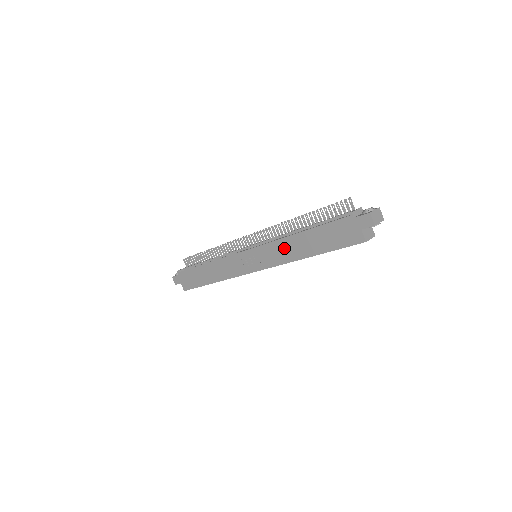
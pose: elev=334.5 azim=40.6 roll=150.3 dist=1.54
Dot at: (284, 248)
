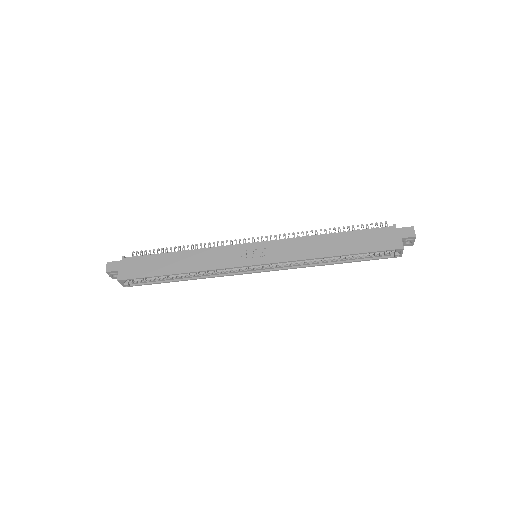
Dot at: (307, 245)
